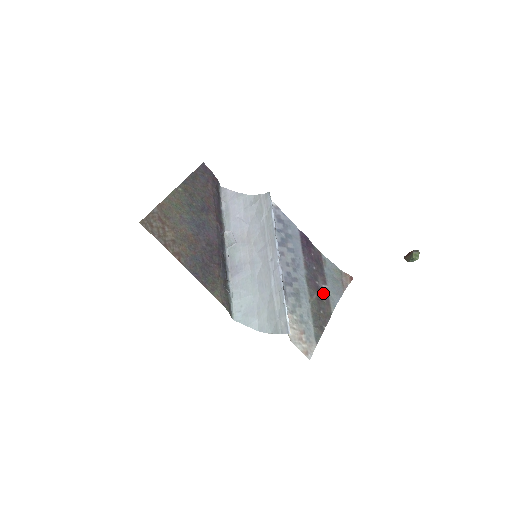
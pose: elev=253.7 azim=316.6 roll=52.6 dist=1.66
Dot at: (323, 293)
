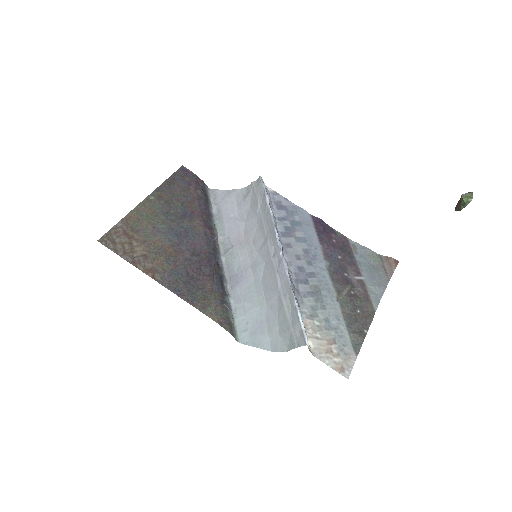
Dot at: (357, 287)
